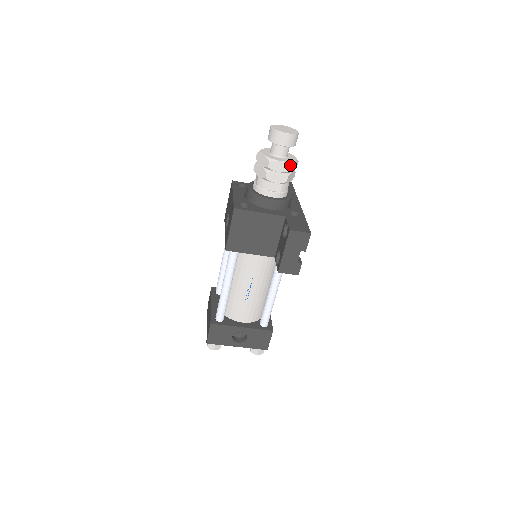
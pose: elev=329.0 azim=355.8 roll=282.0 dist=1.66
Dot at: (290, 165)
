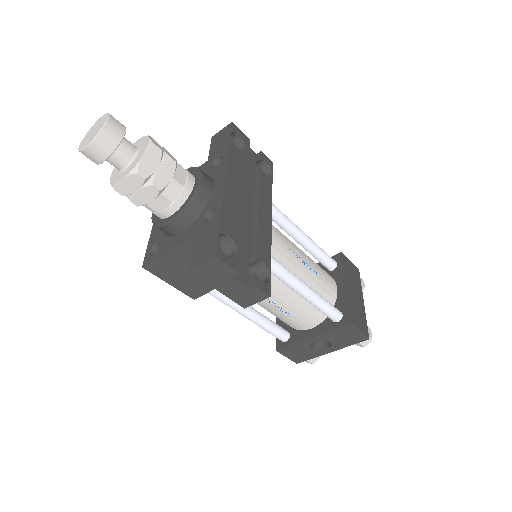
Dot at: (136, 173)
